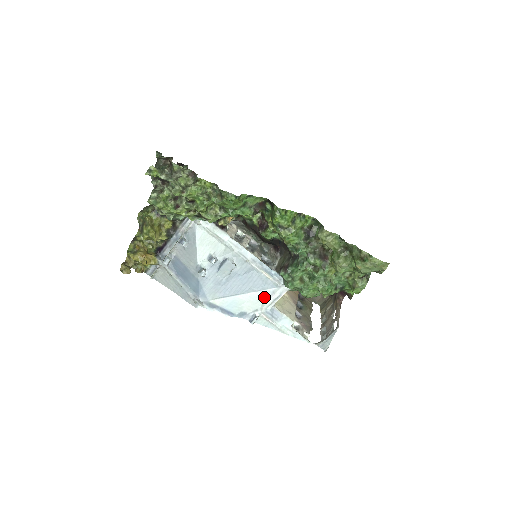
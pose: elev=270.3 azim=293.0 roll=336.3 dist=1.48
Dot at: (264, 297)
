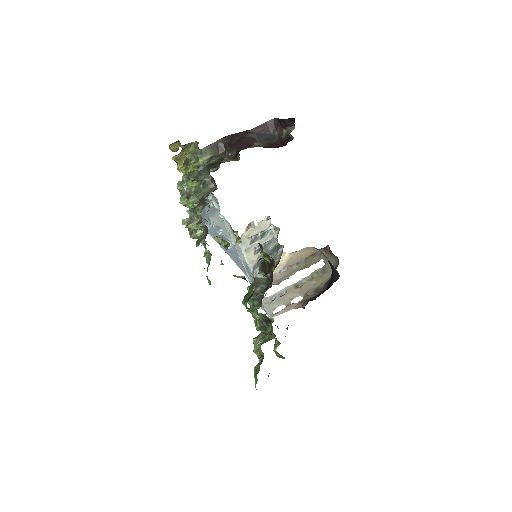
Dot at: occluded
